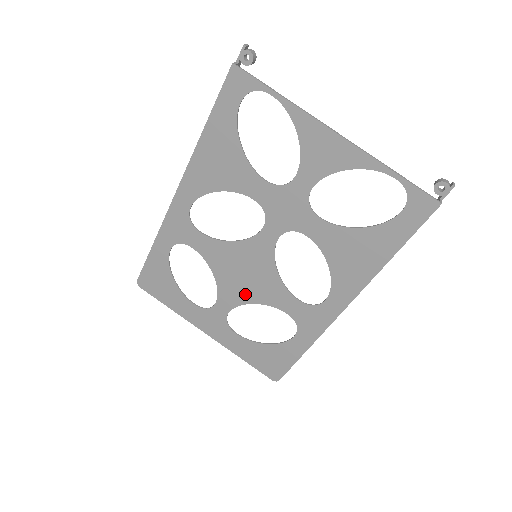
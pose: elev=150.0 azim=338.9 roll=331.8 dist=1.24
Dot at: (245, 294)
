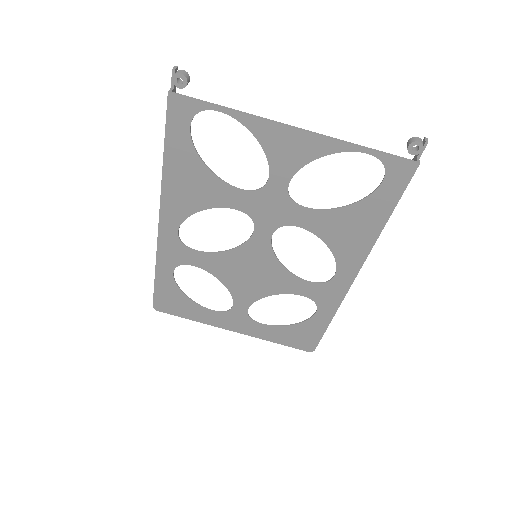
Dot at: (258, 290)
